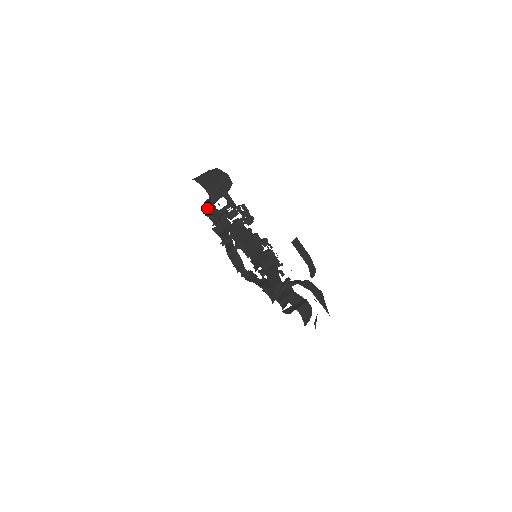
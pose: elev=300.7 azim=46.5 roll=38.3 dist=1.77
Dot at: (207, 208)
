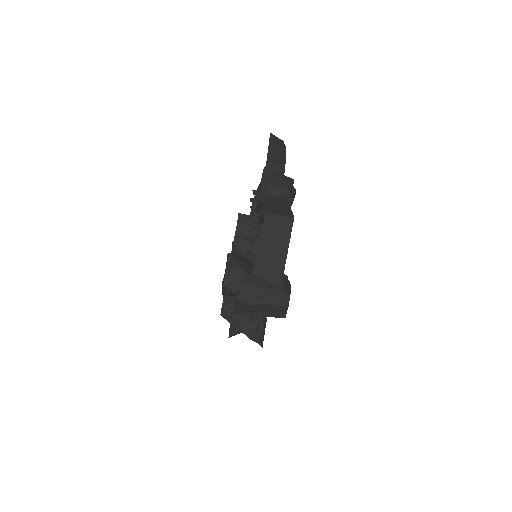
Dot at: occluded
